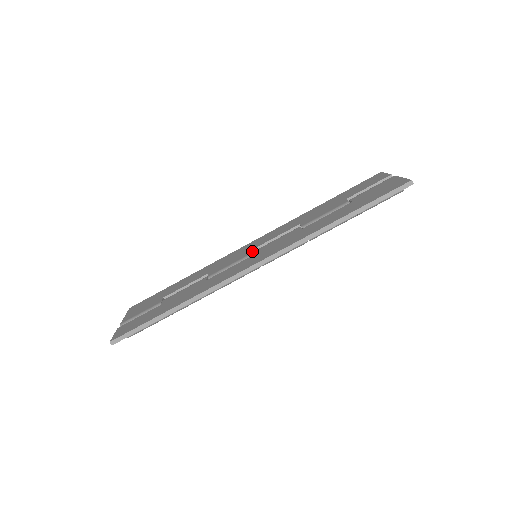
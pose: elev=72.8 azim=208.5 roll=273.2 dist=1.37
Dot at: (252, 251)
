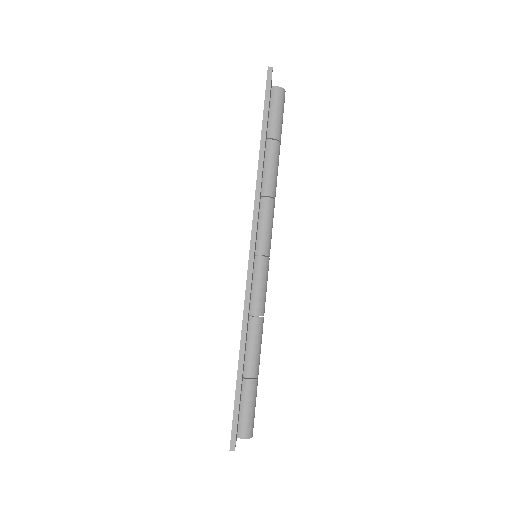
Dot at: occluded
